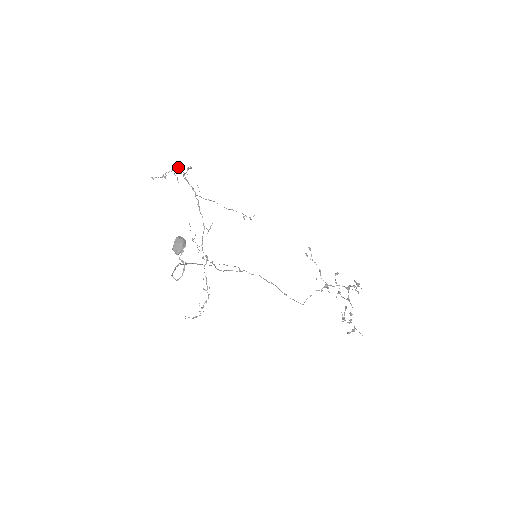
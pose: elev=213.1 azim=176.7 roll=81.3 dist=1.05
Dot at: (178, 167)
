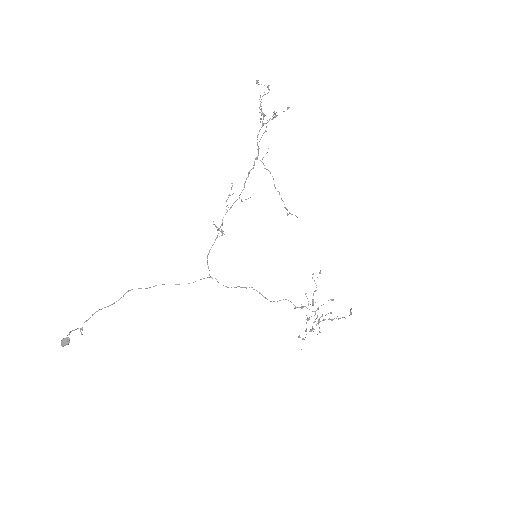
Dot at: (261, 114)
